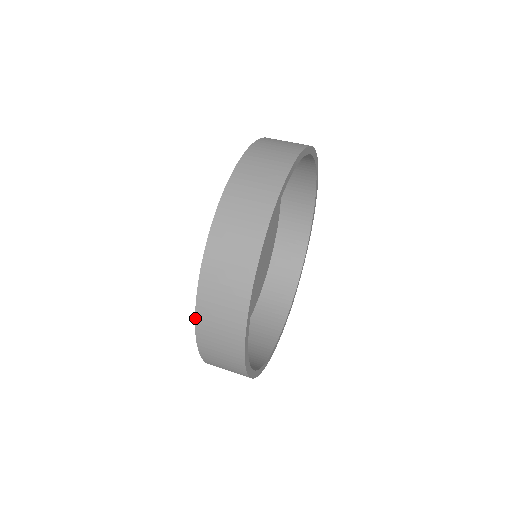
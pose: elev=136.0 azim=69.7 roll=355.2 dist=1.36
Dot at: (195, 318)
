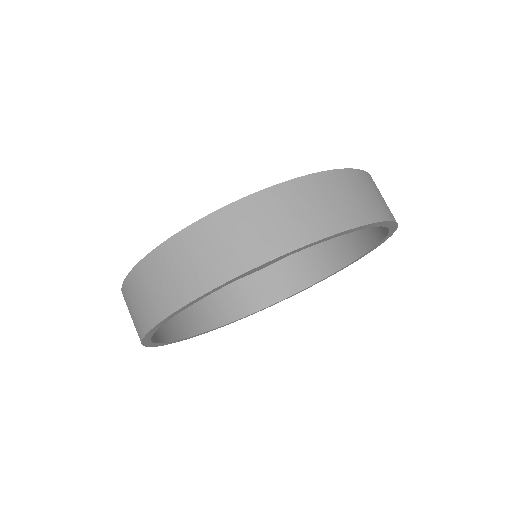
Dot at: (127, 276)
